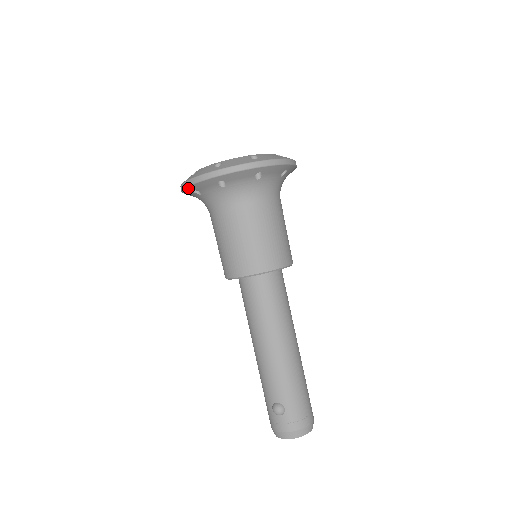
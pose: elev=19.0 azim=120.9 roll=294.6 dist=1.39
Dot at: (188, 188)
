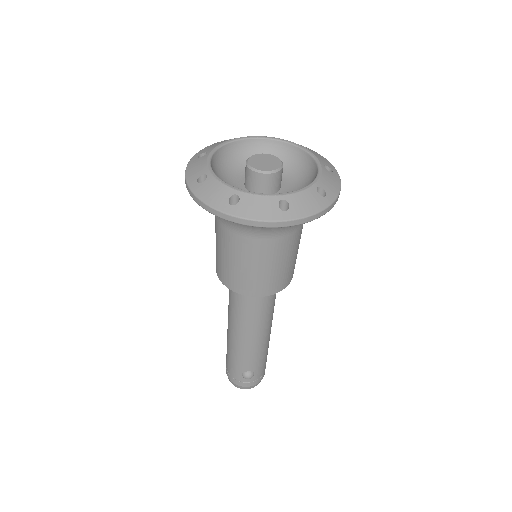
Dot at: (228, 220)
